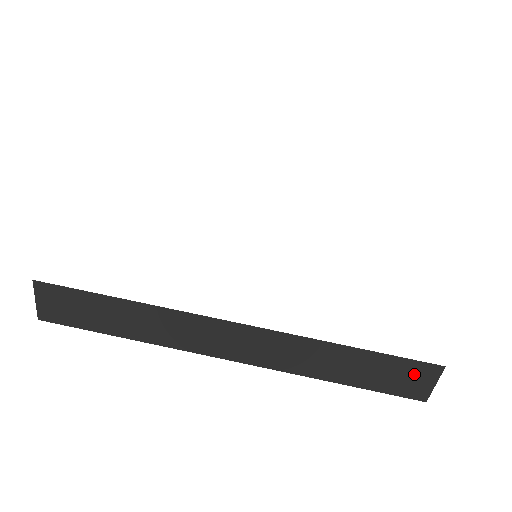
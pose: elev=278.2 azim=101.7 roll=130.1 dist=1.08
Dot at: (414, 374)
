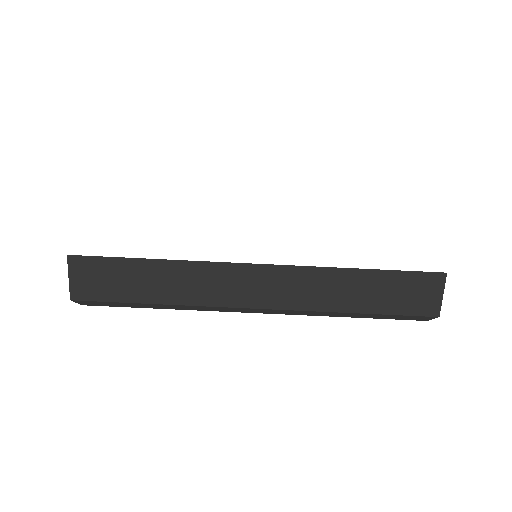
Dot at: (422, 287)
